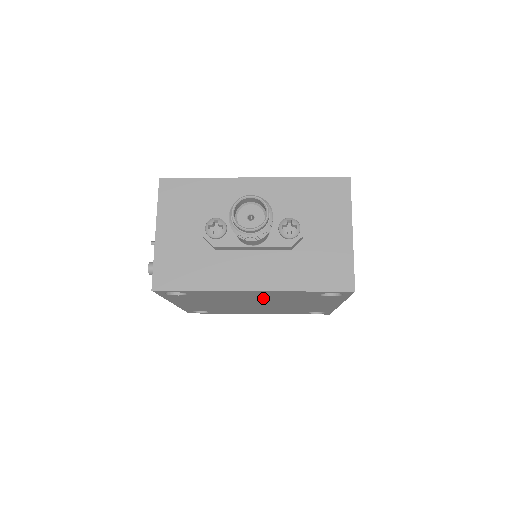
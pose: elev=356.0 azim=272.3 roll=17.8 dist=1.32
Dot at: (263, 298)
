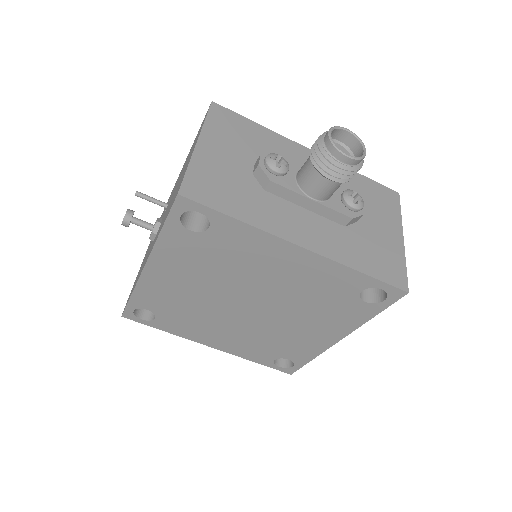
Dot at: (283, 282)
